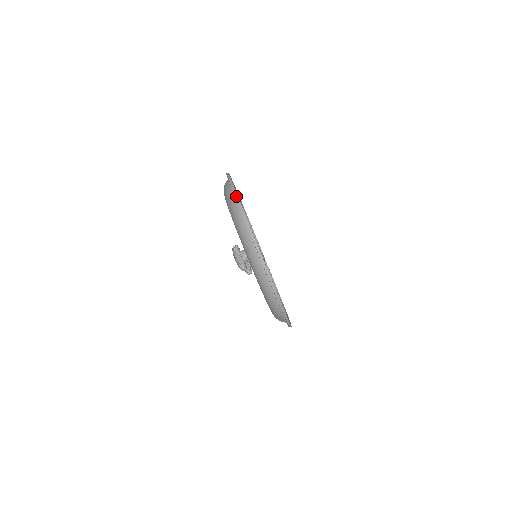
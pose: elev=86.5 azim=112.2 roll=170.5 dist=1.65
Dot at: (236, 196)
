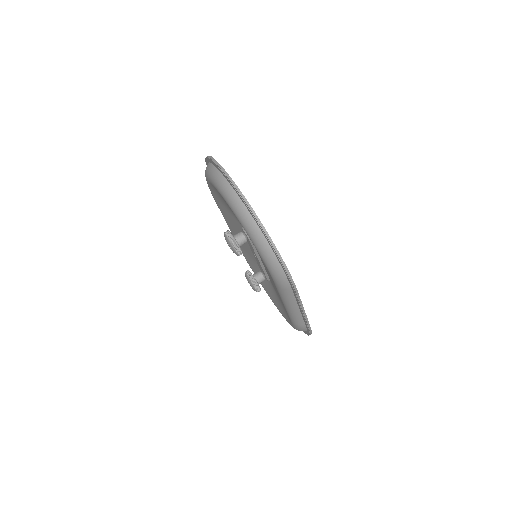
Dot at: (209, 157)
